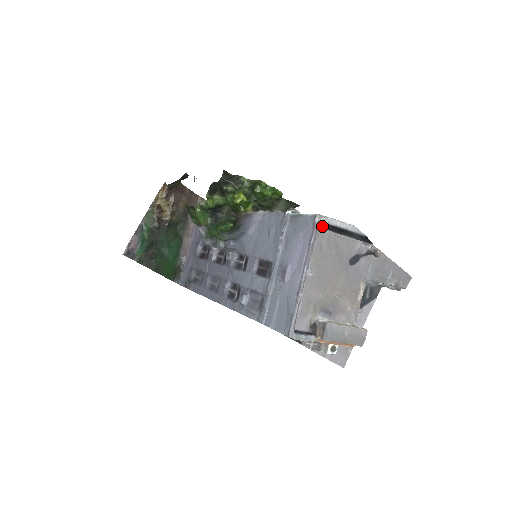
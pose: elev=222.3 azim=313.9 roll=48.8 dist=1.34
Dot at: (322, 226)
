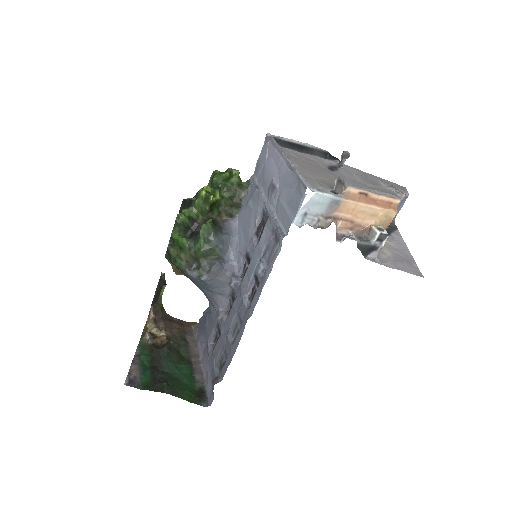
Dot at: (279, 144)
